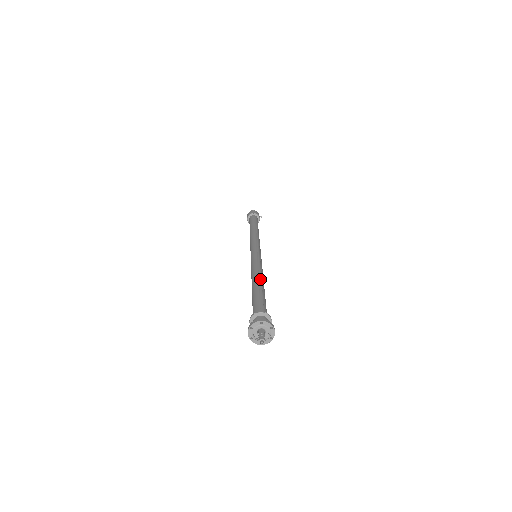
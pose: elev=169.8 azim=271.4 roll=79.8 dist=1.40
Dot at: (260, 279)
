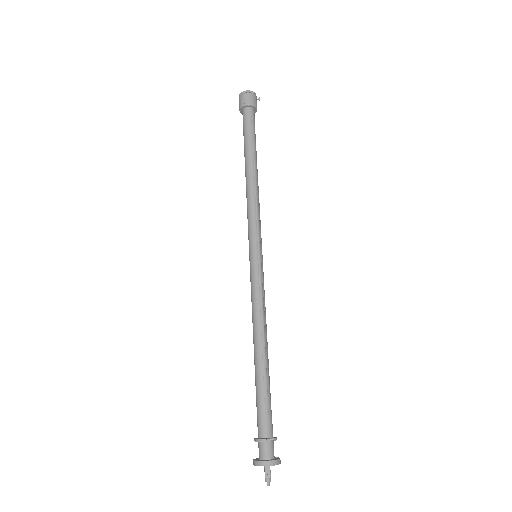
Dot at: (263, 345)
